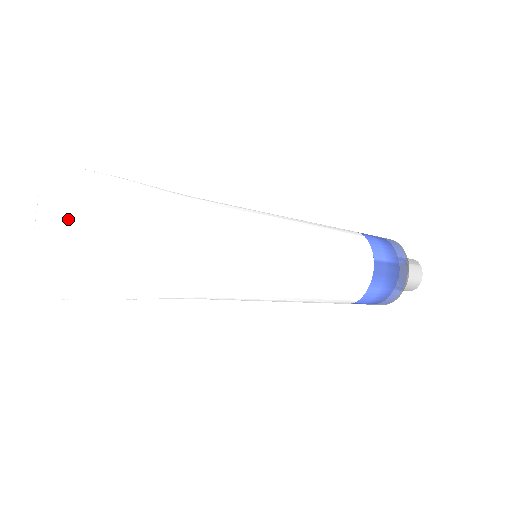
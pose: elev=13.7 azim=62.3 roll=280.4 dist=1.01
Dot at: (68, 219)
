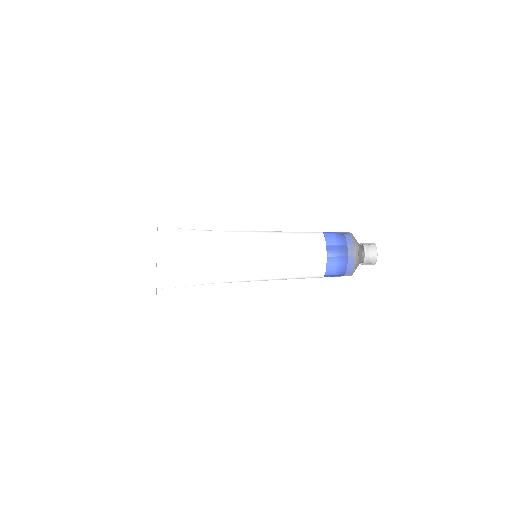
Dot at: (155, 251)
